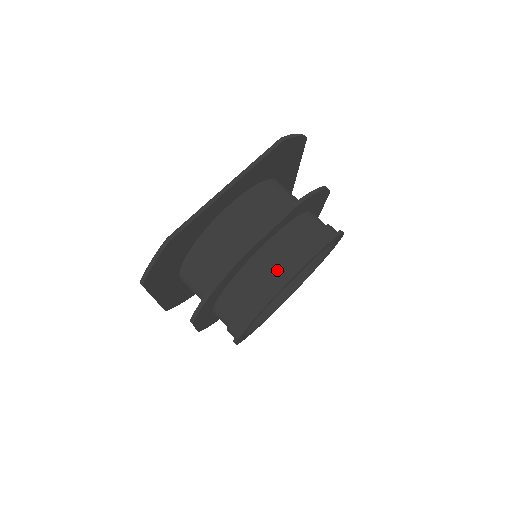
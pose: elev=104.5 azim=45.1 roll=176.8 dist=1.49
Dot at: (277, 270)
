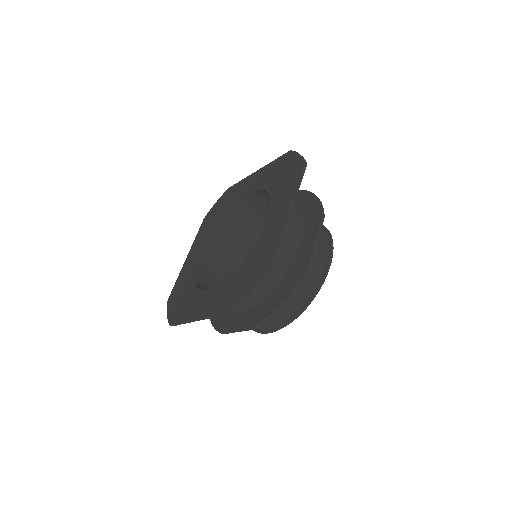
Dot at: occluded
